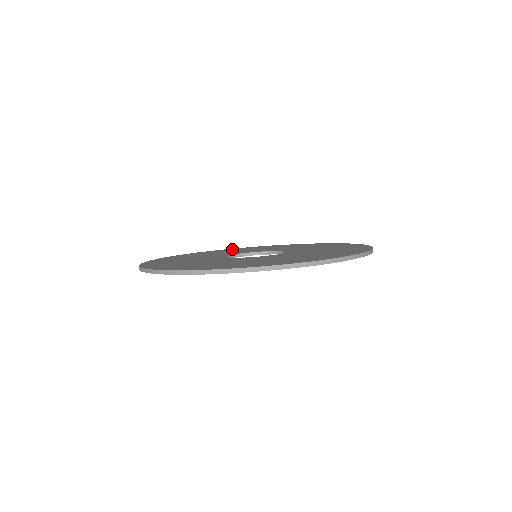
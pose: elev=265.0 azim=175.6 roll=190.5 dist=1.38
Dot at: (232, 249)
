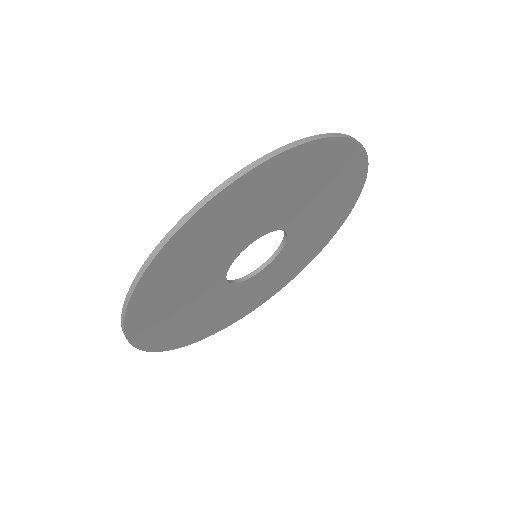
Dot at: occluded
